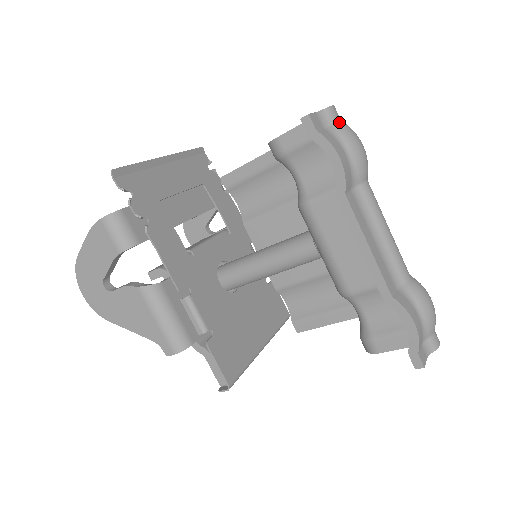
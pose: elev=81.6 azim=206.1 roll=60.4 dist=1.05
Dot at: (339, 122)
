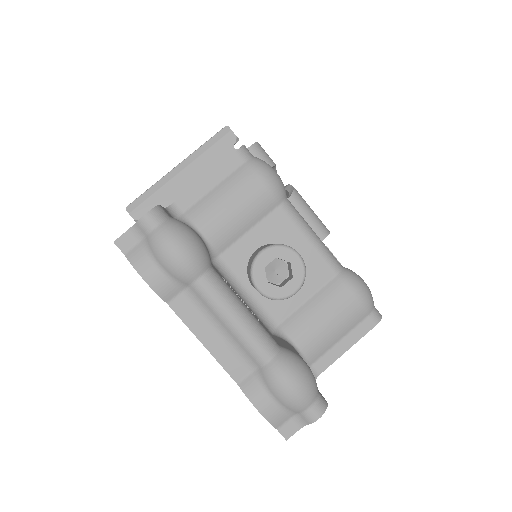
Dot at: (152, 232)
